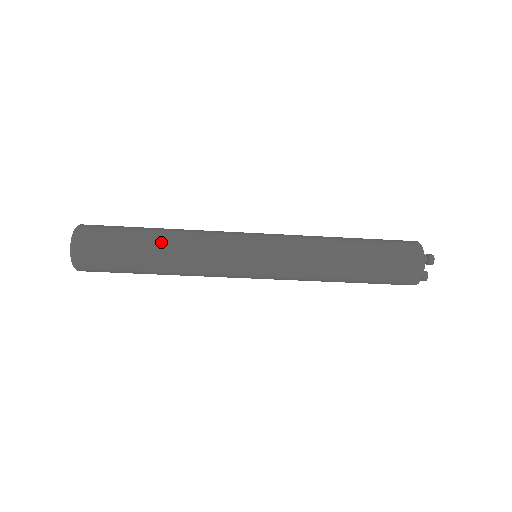
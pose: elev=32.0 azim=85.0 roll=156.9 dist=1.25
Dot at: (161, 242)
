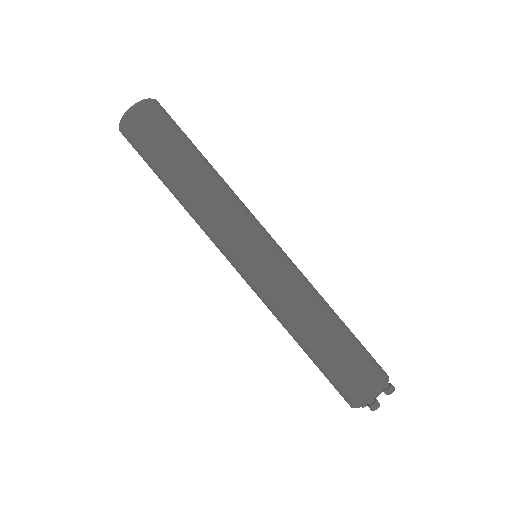
Dot at: (211, 165)
